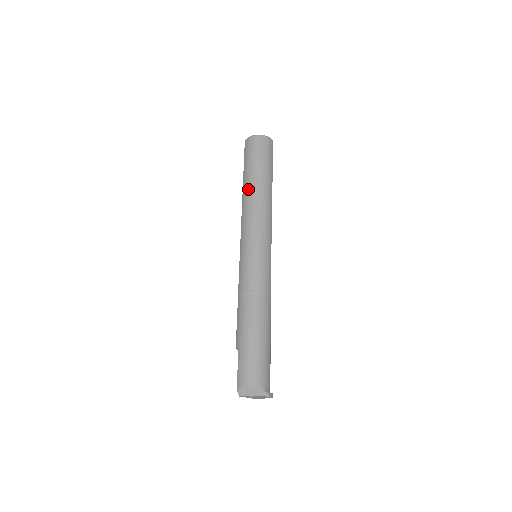
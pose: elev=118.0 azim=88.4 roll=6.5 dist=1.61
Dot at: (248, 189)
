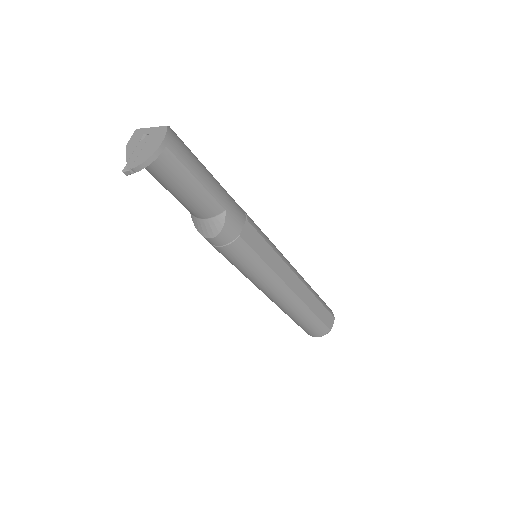
Dot at: occluded
